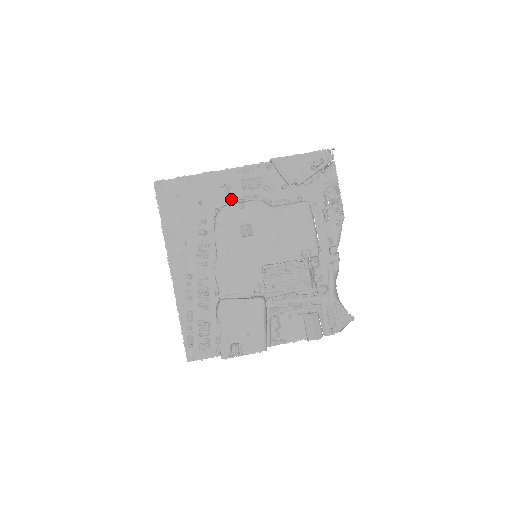
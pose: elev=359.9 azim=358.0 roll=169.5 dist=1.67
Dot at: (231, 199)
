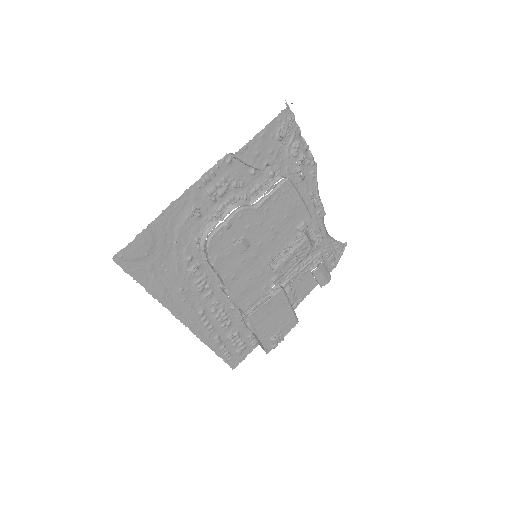
Dot at: (206, 219)
